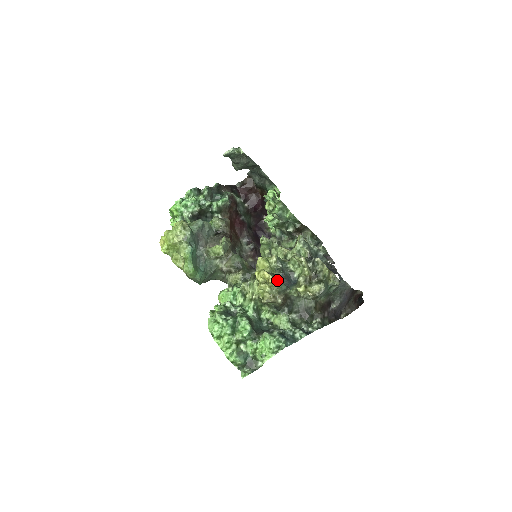
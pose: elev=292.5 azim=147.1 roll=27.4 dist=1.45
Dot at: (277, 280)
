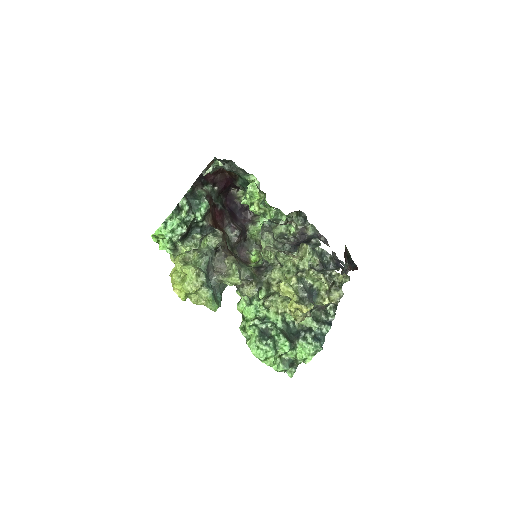
Dot at: (309, 308)
